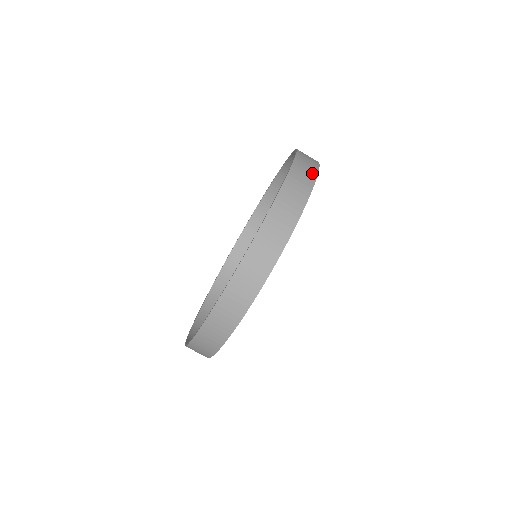
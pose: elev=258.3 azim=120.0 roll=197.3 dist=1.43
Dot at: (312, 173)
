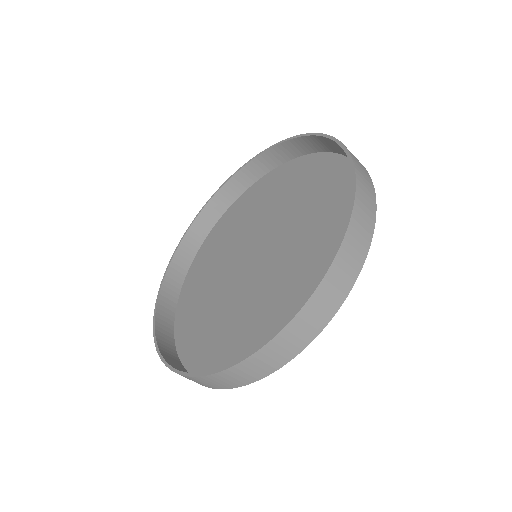
Dot at: (369, 227)
